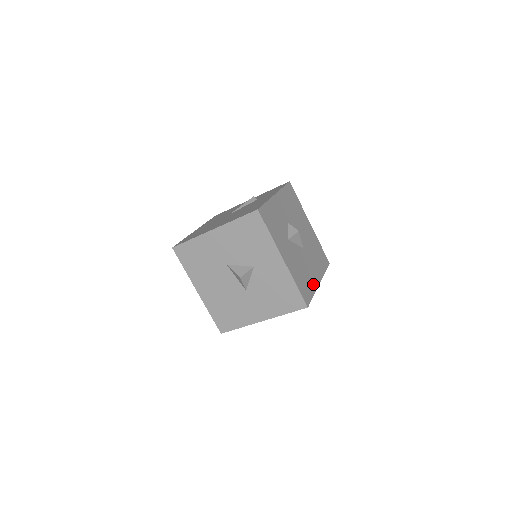
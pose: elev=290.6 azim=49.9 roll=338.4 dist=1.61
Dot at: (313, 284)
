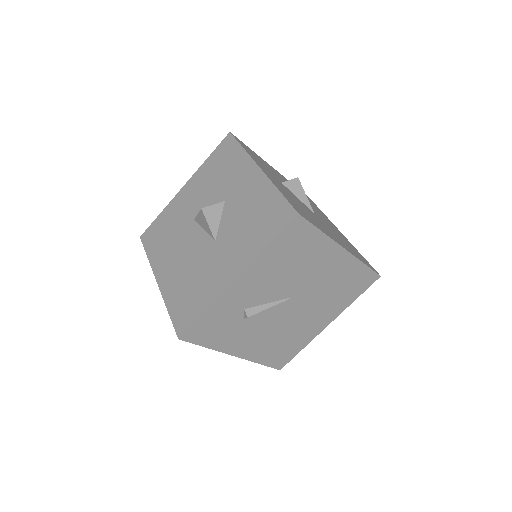
Dot at: (325, 232)
